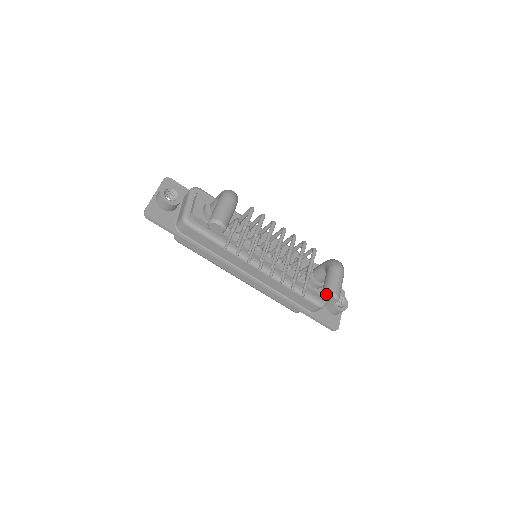
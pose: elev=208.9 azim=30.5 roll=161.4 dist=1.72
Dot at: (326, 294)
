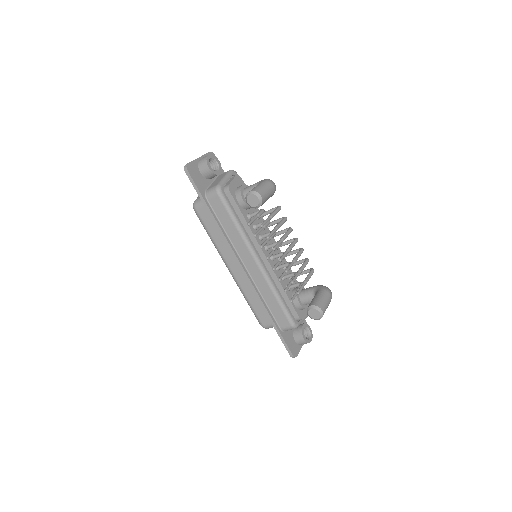
Dot at: (314, 307)
